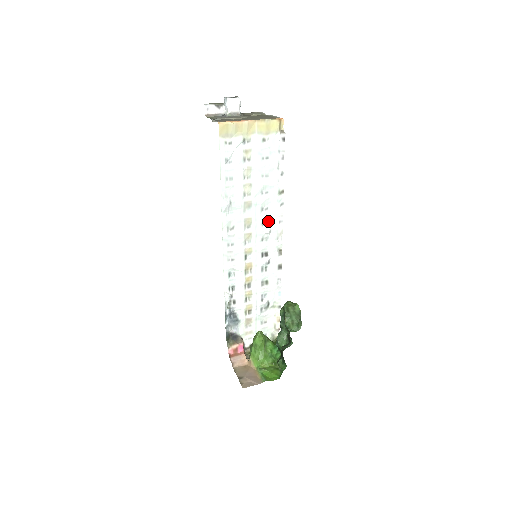
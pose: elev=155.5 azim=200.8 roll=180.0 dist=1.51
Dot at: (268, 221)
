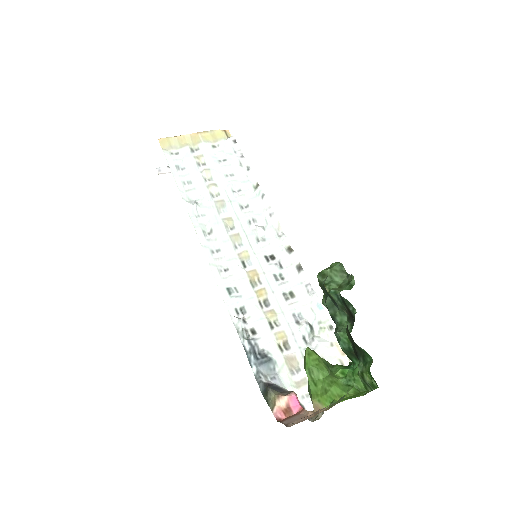
Dot at: (255, 218)
